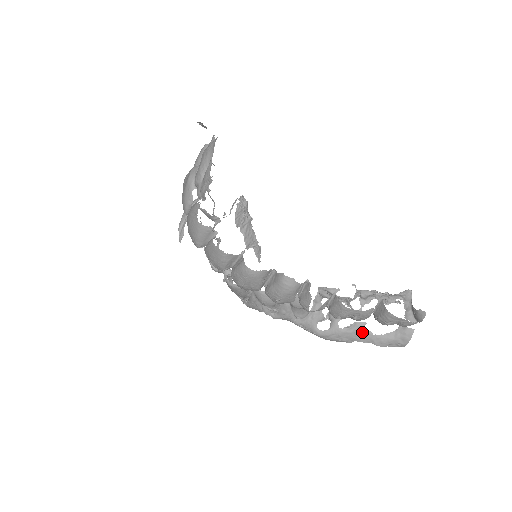
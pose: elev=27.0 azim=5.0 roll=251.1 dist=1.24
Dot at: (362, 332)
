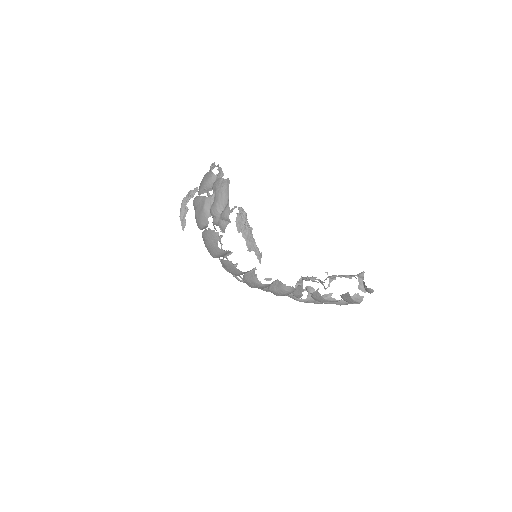
Dot at: (330, 300)
